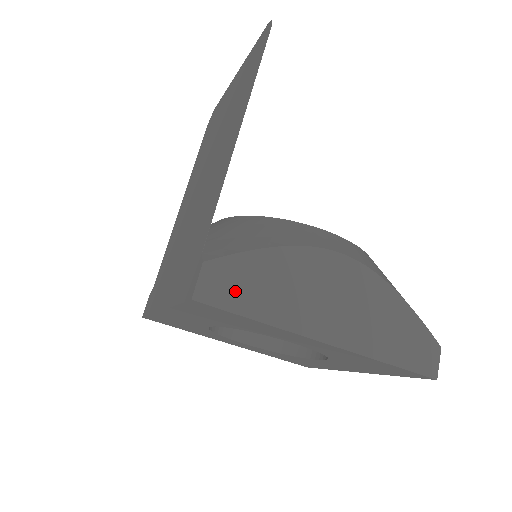
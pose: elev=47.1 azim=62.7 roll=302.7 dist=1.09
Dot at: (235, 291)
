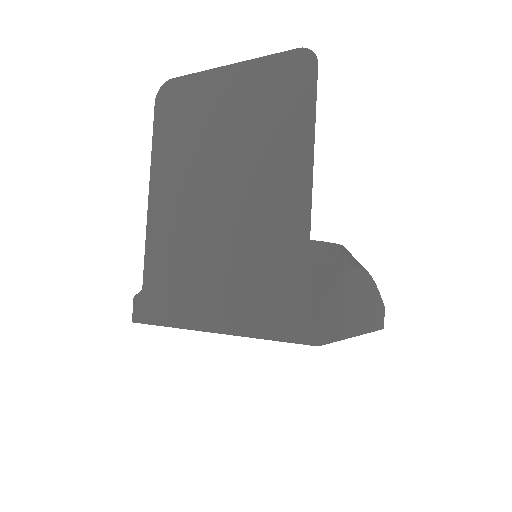
Dot at: (331, 326)
